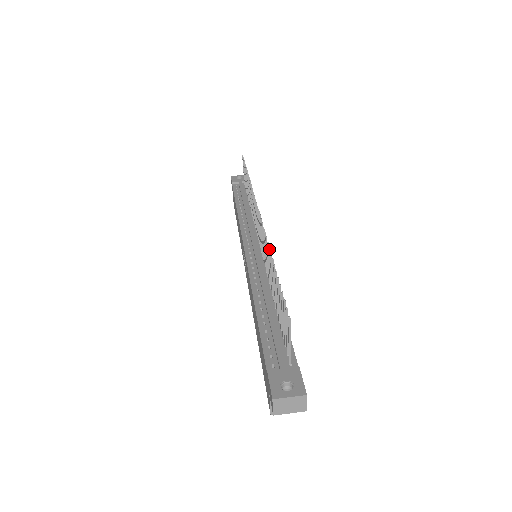
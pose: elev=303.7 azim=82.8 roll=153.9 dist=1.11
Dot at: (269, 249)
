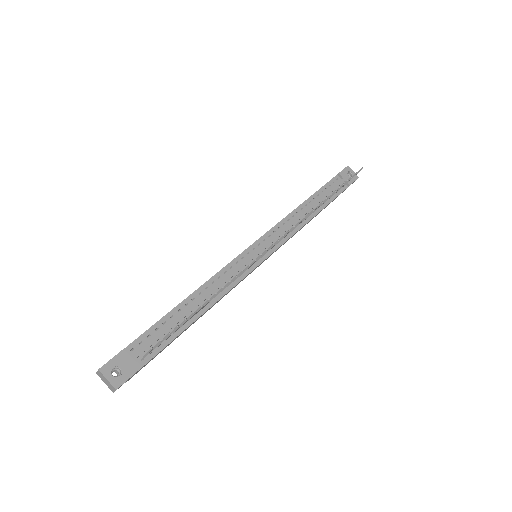
Dot at: (229, 282)
